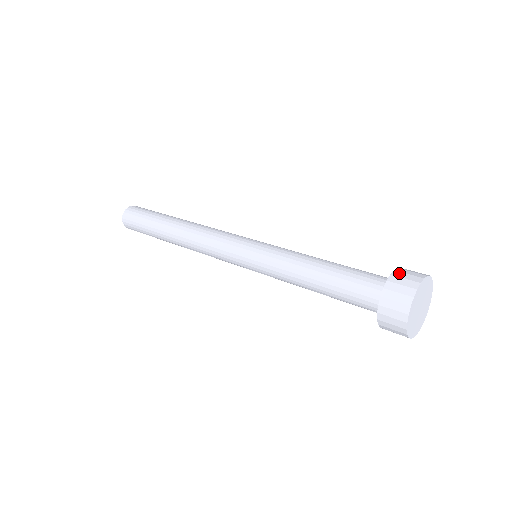
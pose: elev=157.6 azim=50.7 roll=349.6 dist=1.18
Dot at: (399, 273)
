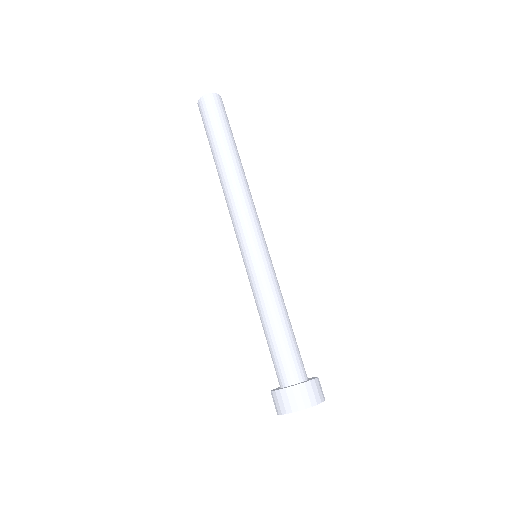
Dot at: (310, 386)
